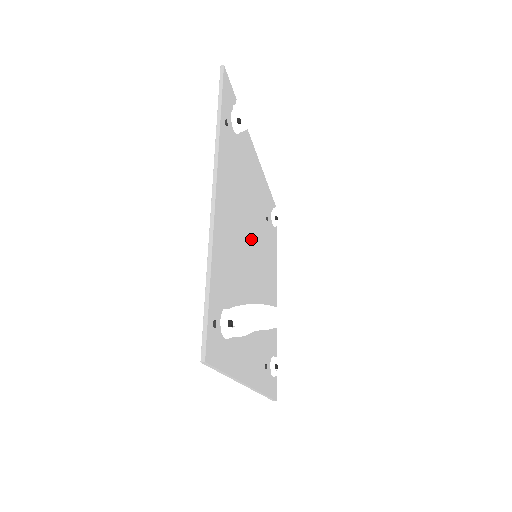
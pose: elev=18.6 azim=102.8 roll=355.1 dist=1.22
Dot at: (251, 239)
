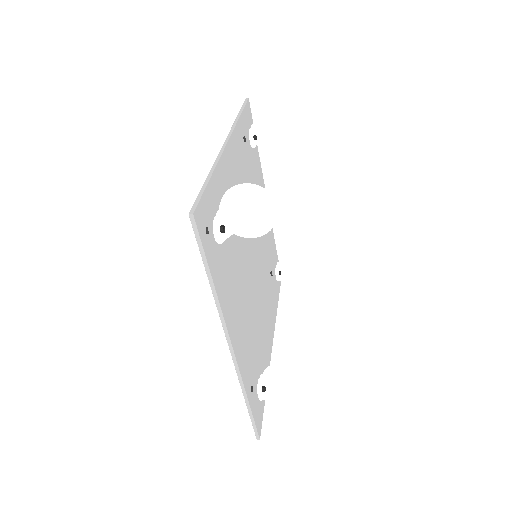
Dot at: (253, 240)
